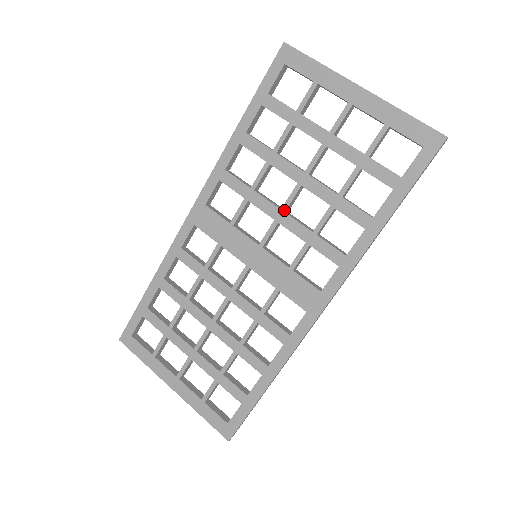
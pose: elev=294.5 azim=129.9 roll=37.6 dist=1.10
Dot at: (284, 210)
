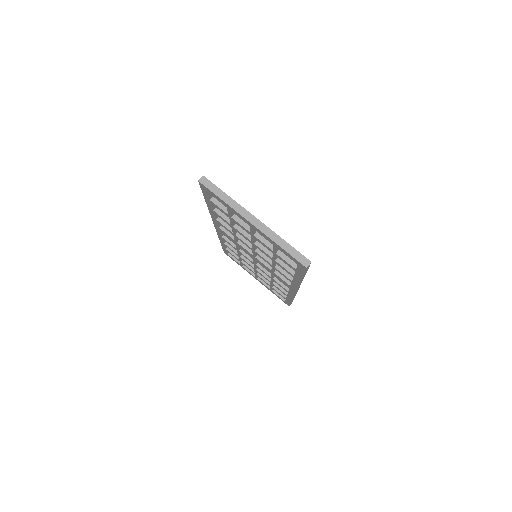
Dot at: (254, 250)
